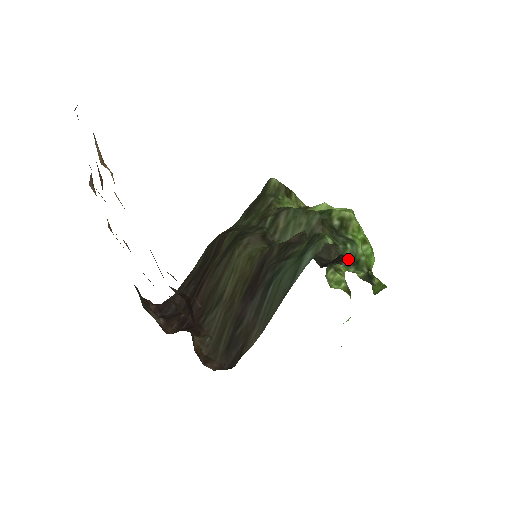
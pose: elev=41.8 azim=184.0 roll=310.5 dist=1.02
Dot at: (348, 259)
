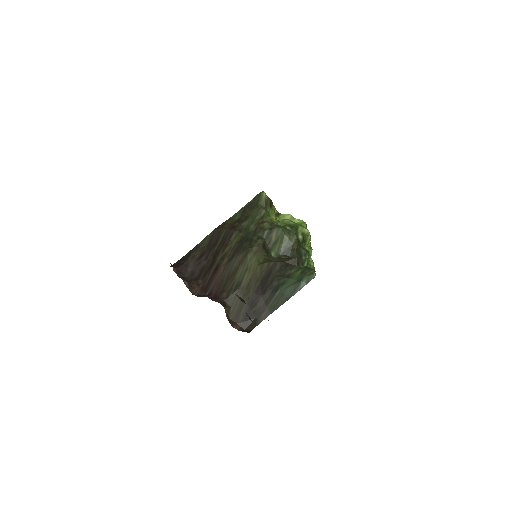
Dot at: occluded
